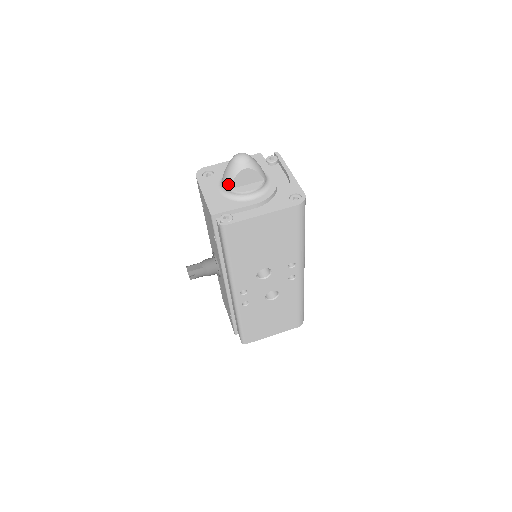
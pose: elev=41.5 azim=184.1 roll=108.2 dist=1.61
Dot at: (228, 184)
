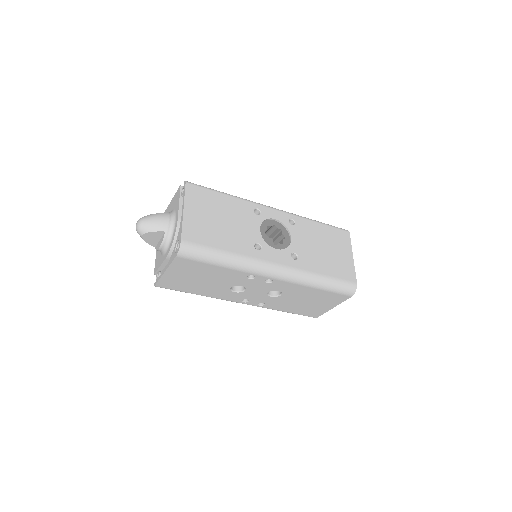
Dot at: (152, 244)
